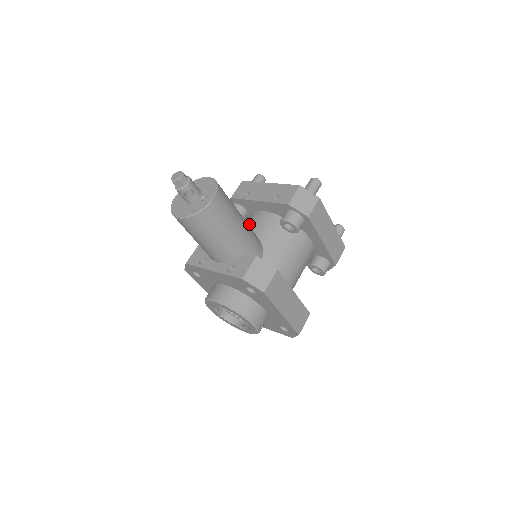
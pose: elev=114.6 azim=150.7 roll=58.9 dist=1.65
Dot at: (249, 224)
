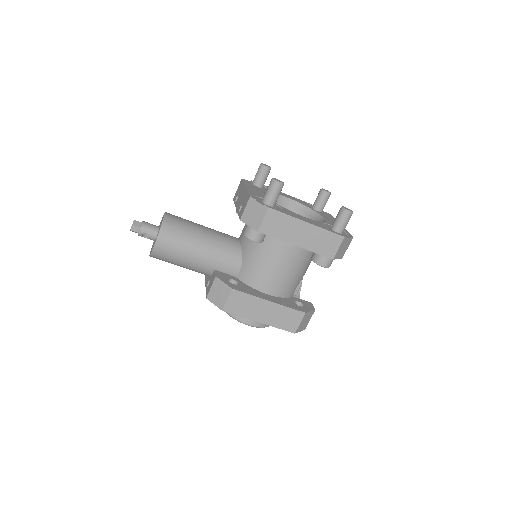
Dot at: occluded
